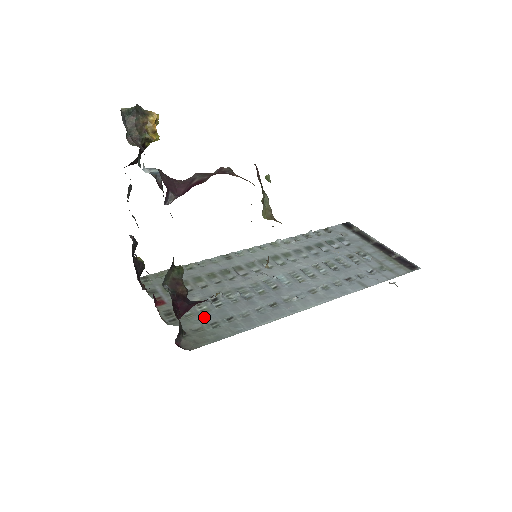
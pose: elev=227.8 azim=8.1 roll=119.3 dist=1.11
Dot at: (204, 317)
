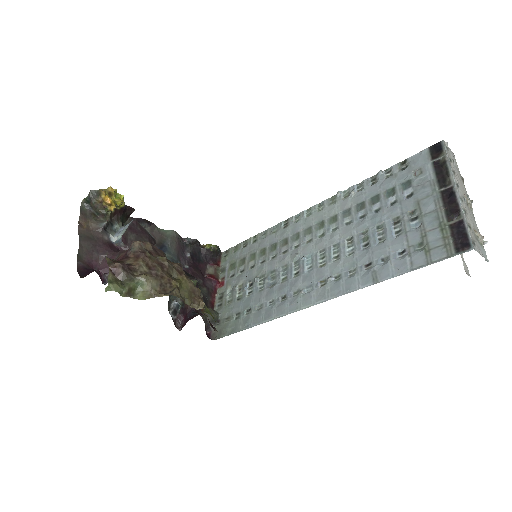
Dot at: (235, 306)
